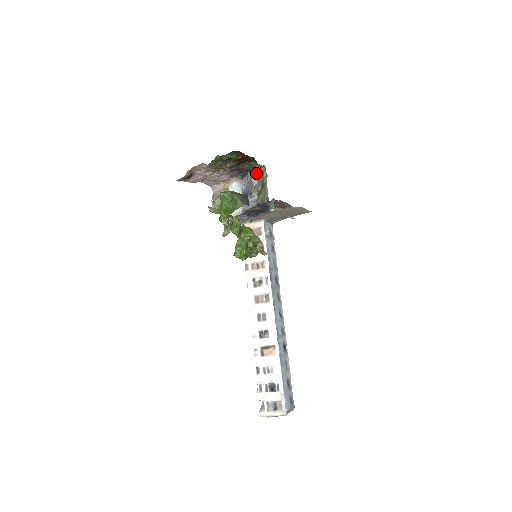
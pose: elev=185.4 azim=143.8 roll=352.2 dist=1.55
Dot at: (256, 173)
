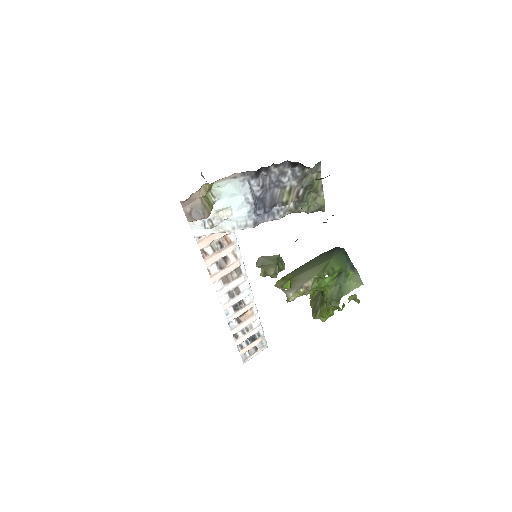
Dot at: (295, 170)
